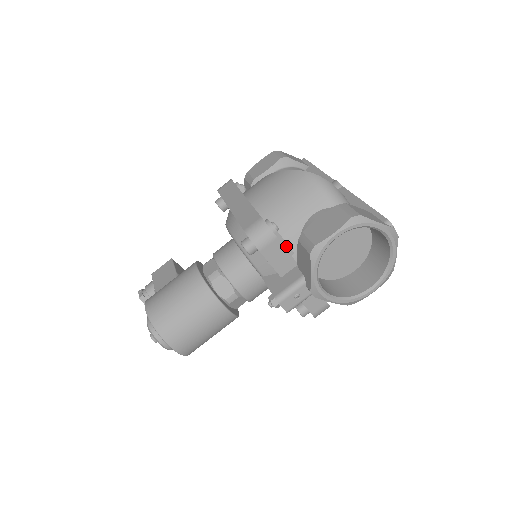
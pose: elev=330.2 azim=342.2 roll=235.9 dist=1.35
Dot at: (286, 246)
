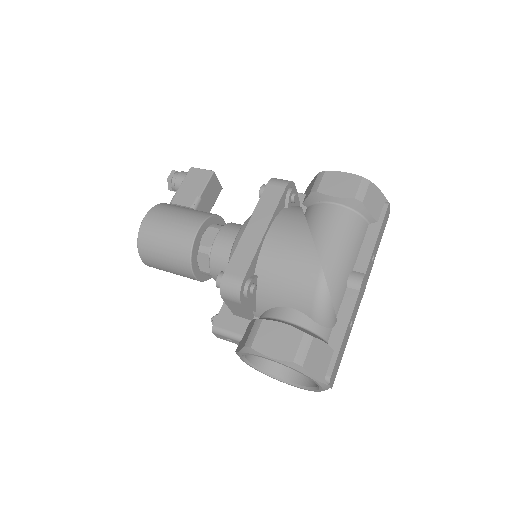
Dot at: (251, 306)
